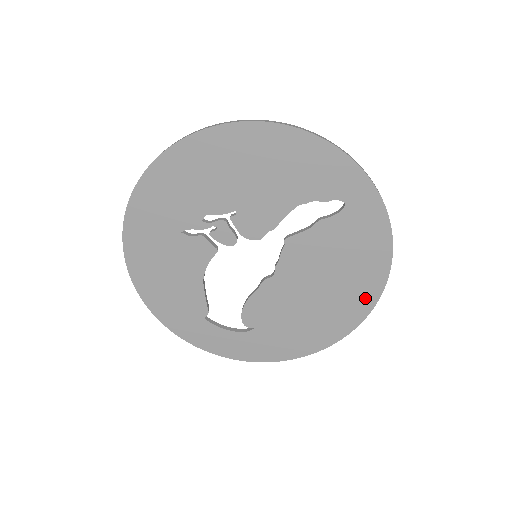
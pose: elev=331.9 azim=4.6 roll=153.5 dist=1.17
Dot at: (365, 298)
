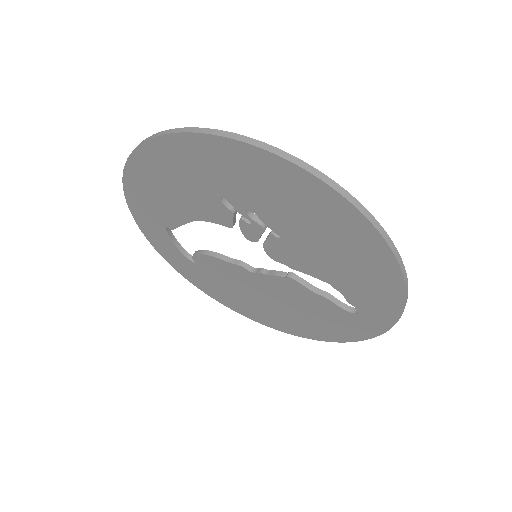
Dot at: (291, 329)
